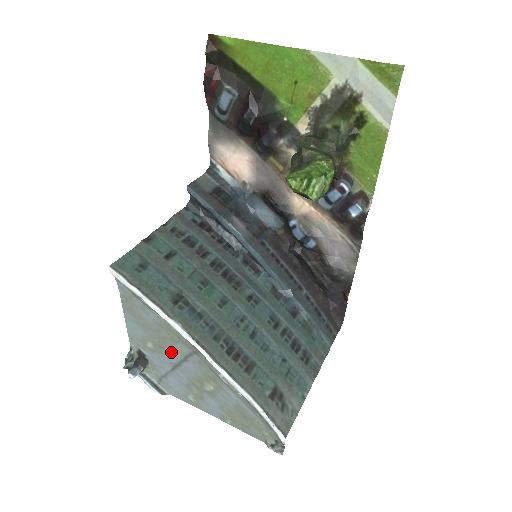
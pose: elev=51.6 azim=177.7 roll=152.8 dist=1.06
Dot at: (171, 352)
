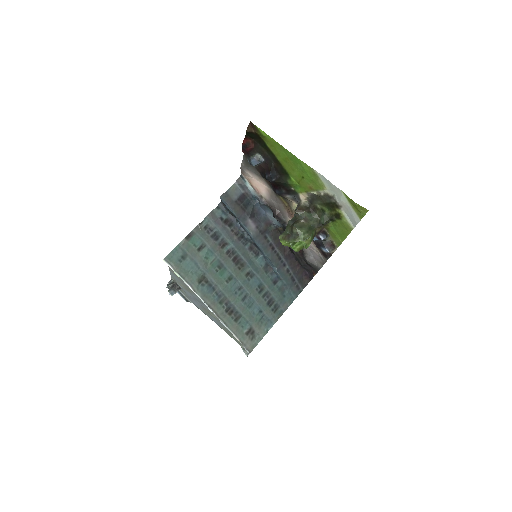
Dot at: (195, 296)
